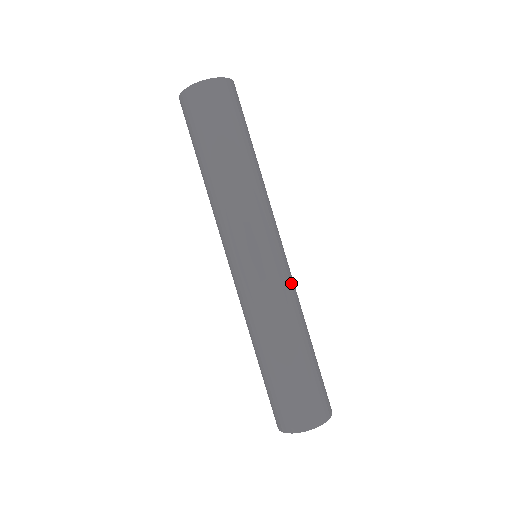
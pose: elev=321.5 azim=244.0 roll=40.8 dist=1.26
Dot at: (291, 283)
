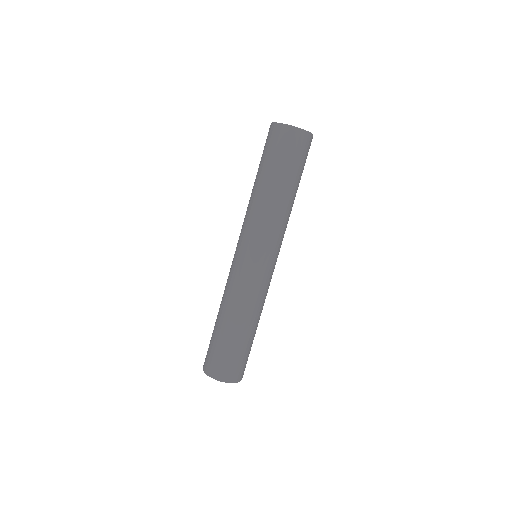
Dot at: (253, 286)
